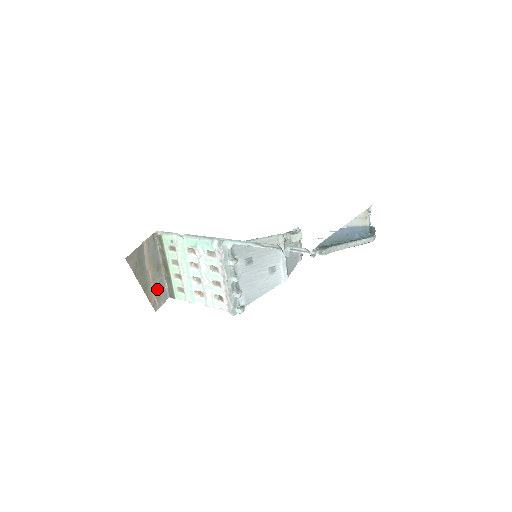
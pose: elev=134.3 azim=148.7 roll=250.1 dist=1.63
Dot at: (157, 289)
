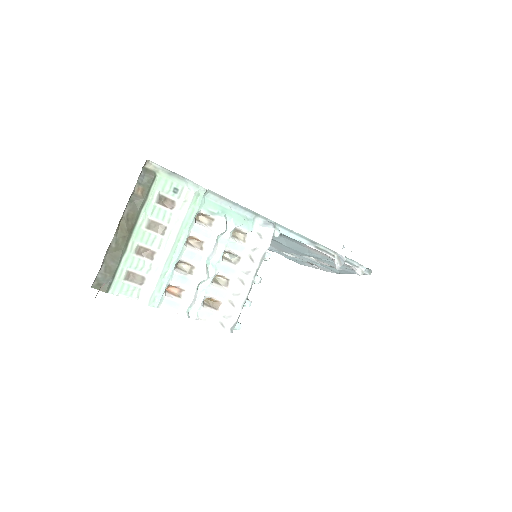
Dot at: occluded
